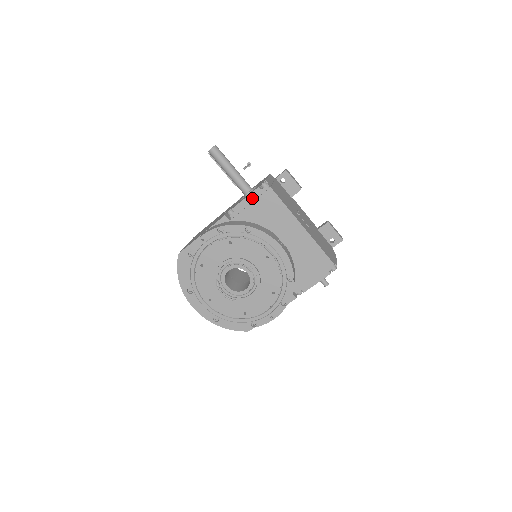
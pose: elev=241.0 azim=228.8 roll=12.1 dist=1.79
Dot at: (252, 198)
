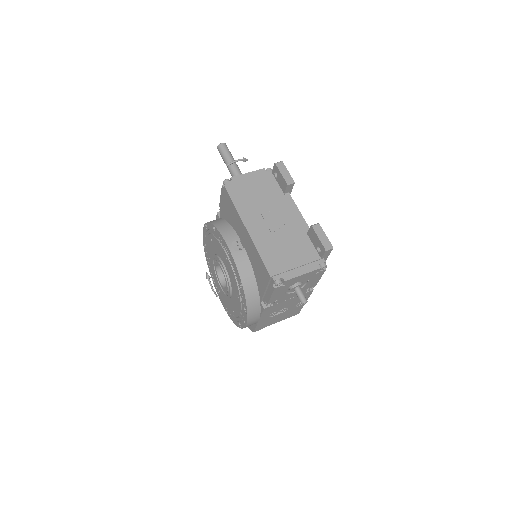
Dot at: occluded
